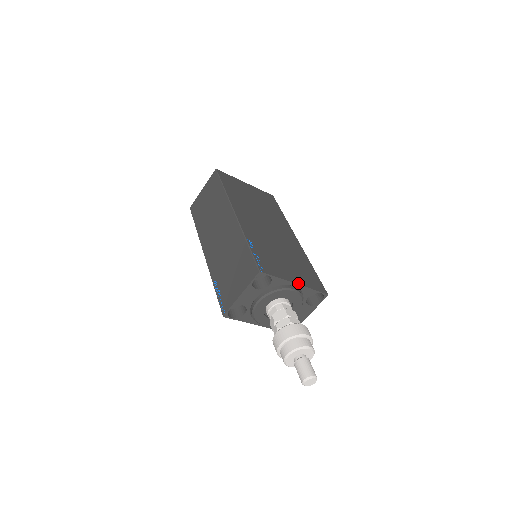
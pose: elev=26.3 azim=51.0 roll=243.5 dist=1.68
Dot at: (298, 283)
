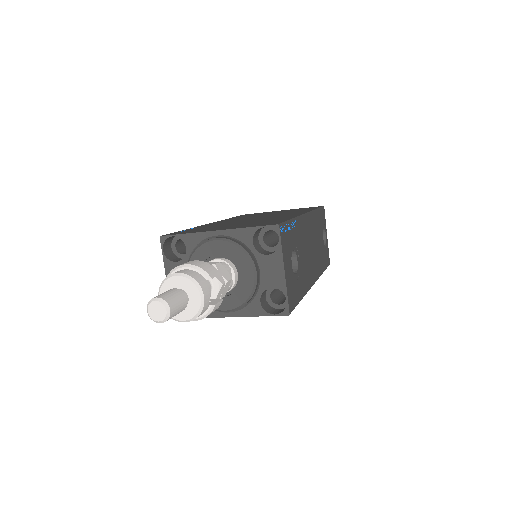
Dot at: (222, 230)
